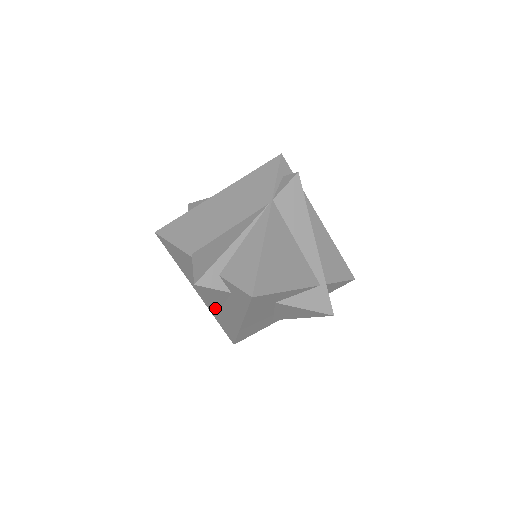
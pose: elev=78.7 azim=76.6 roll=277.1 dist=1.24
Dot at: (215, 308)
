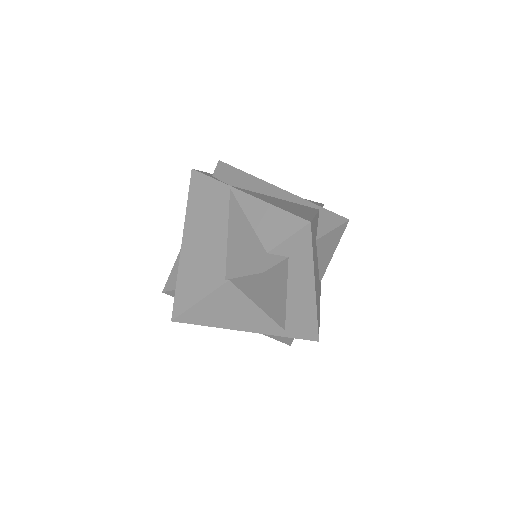
Dot at: (282, 312)
